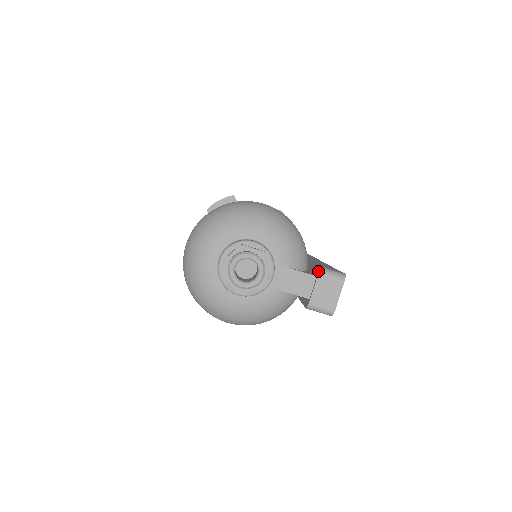
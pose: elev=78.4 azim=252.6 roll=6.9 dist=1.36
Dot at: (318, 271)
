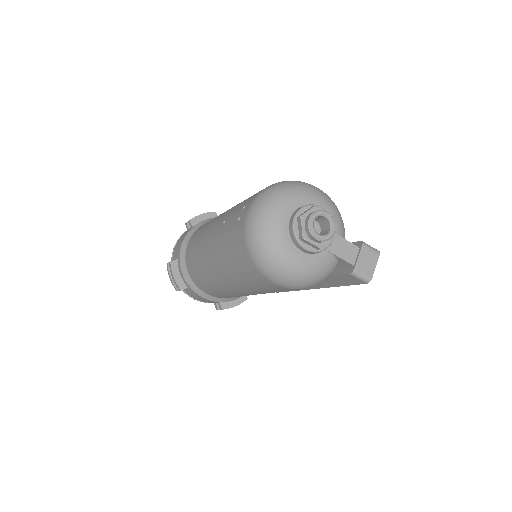
Dot at: (361, 243)
